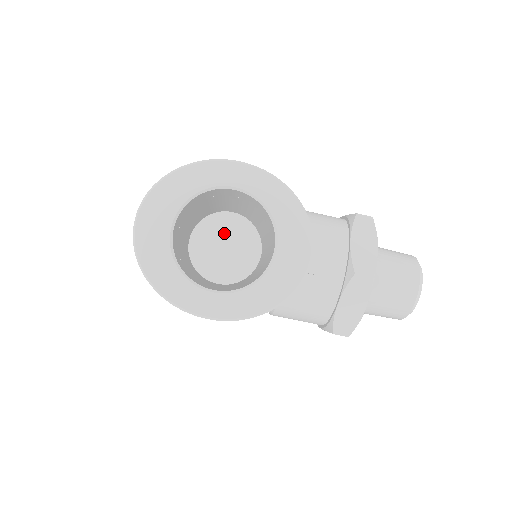
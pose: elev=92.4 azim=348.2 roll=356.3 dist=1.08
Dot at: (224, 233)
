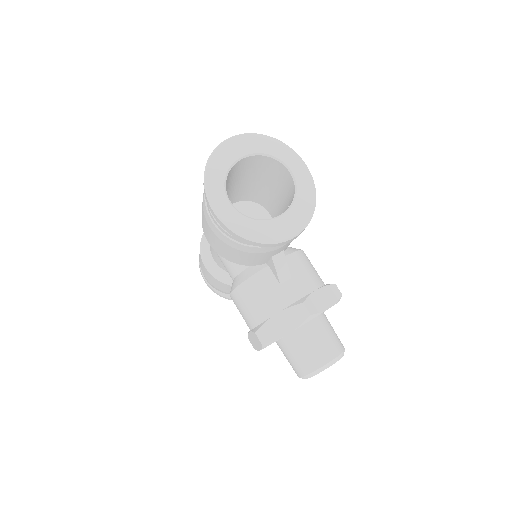
Dot at: occluded
